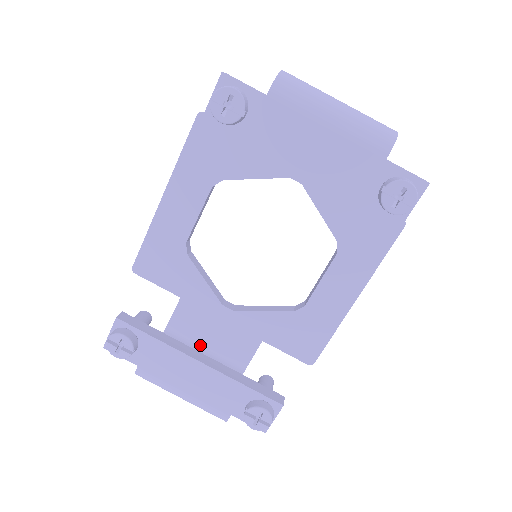
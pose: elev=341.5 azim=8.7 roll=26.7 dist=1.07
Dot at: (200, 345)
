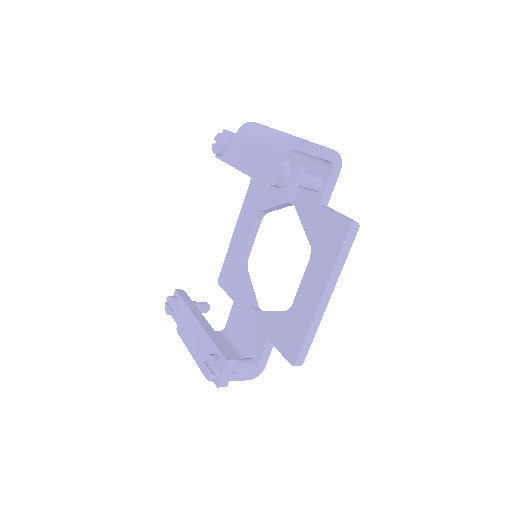
Dot at: (238, 342)
